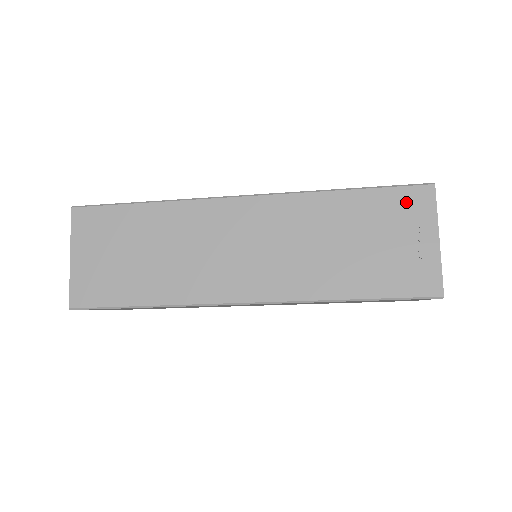
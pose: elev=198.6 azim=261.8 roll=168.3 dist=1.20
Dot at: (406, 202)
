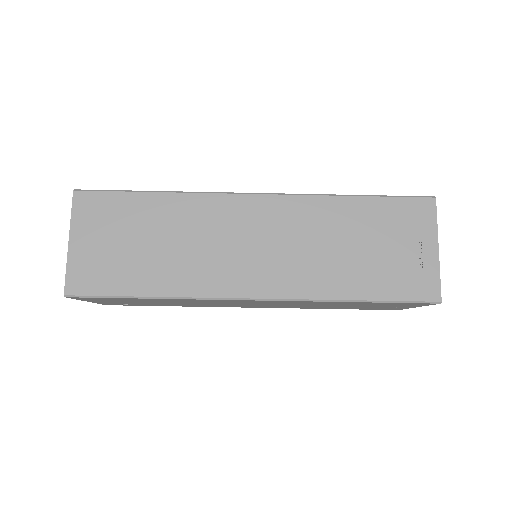
Dot at: (410, 212)
